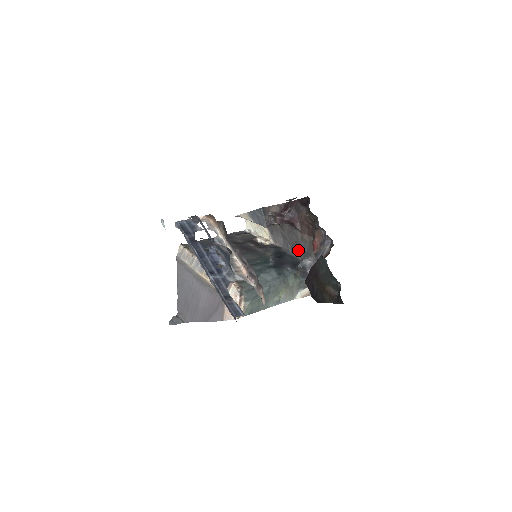
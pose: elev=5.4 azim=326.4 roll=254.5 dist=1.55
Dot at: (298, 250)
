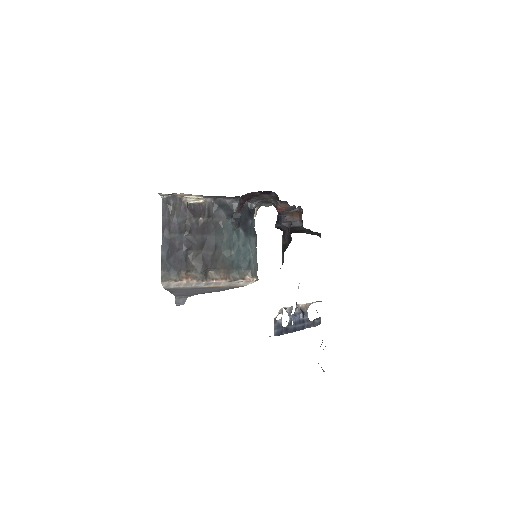
Dot at: occluded
